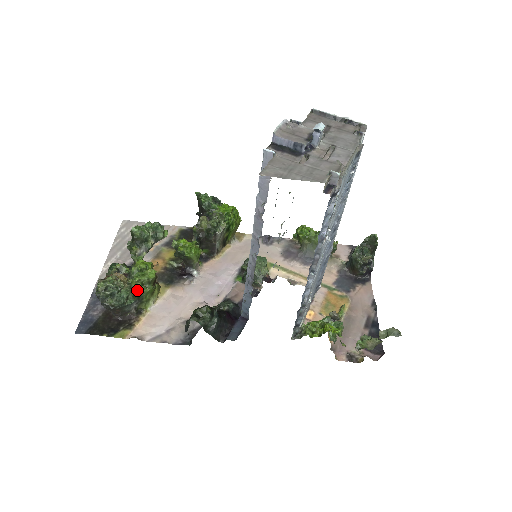
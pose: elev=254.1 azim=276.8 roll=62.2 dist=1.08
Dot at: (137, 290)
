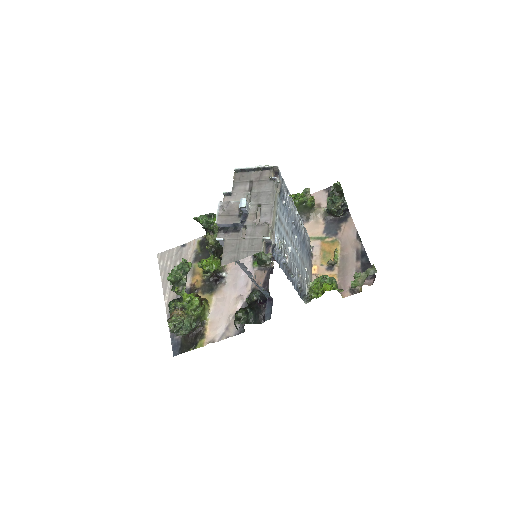
Dot at: (193, 316)
